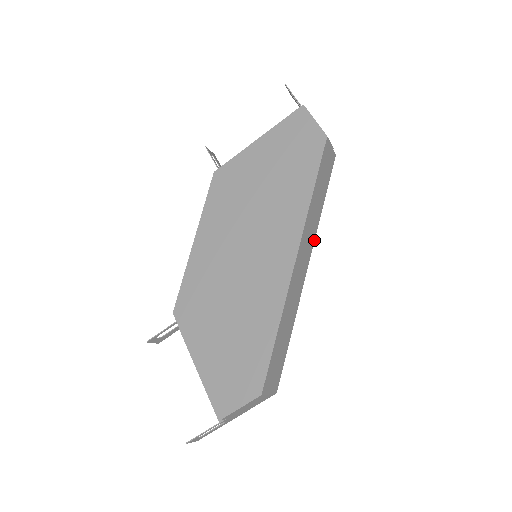
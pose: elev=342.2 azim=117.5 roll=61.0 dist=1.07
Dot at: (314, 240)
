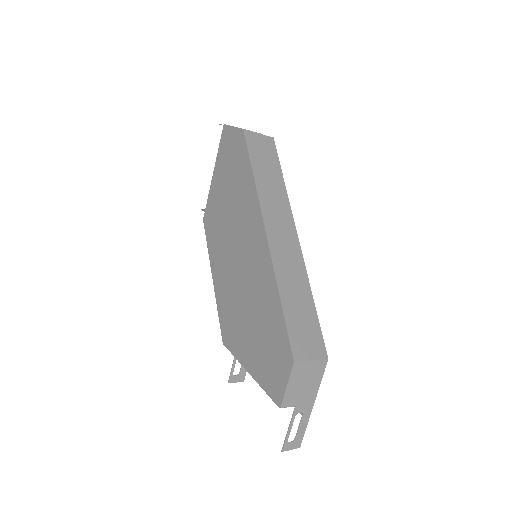
Dot at: (291, 211)
